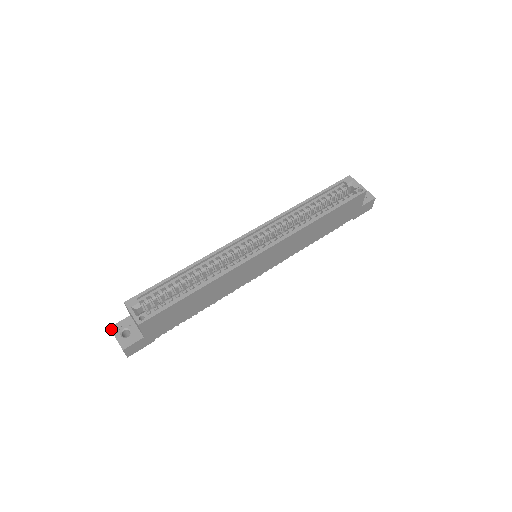
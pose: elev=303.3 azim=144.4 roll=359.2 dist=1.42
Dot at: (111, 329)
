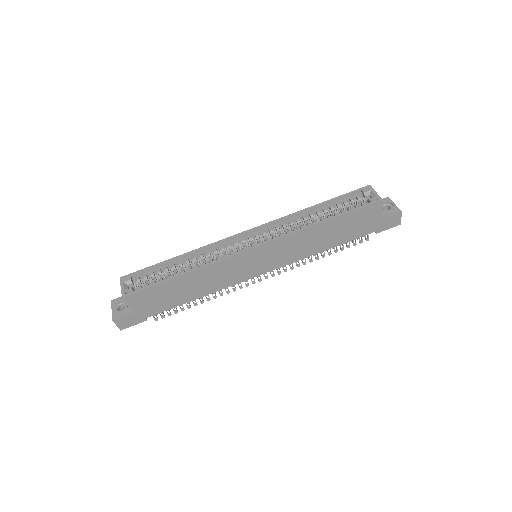
Dot at: (111, 302)
